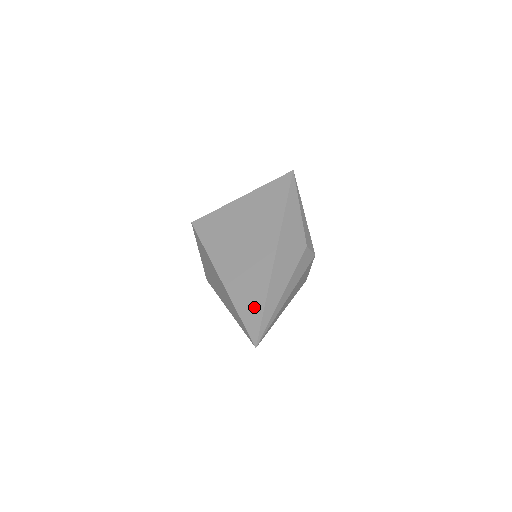
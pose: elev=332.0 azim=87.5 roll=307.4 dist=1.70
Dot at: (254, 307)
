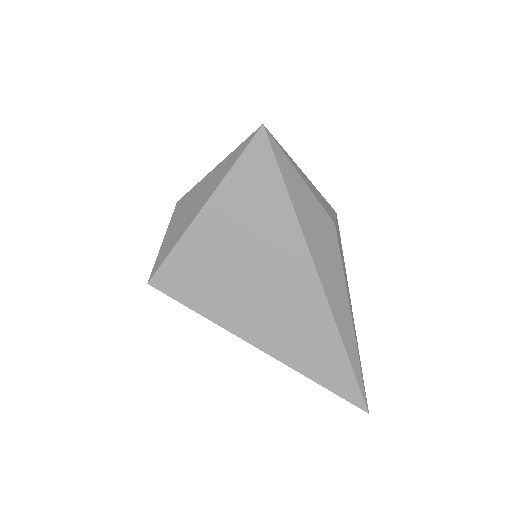
Dot at: (335, 368)
